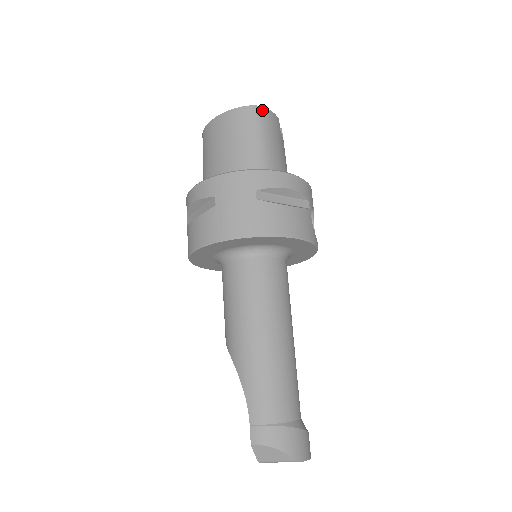
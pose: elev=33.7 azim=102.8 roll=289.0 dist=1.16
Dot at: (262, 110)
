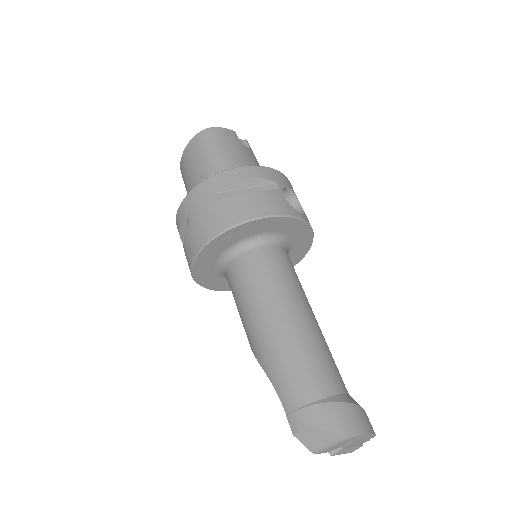
Dot at: (211, 130)
